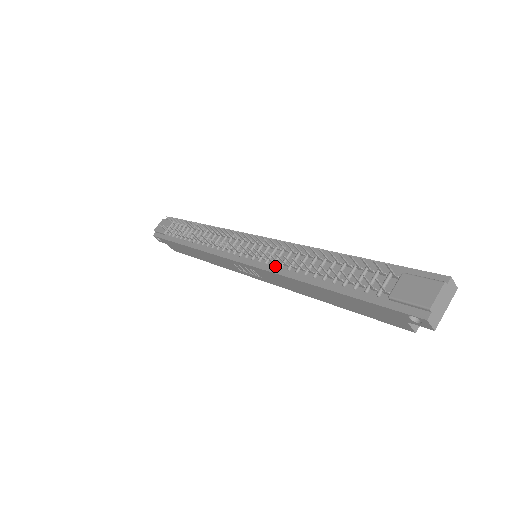
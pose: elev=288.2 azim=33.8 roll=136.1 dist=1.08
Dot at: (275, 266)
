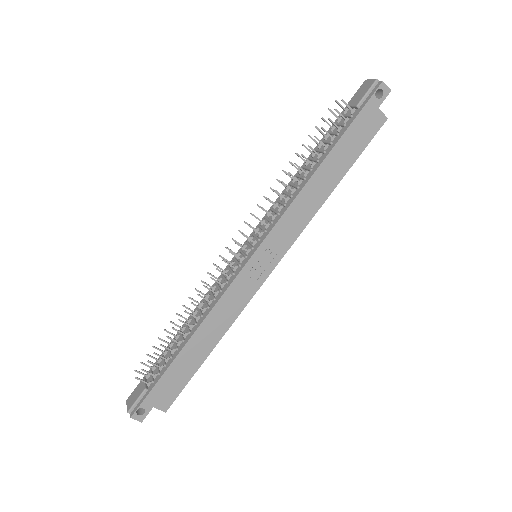
Dot at: (281, 212)
